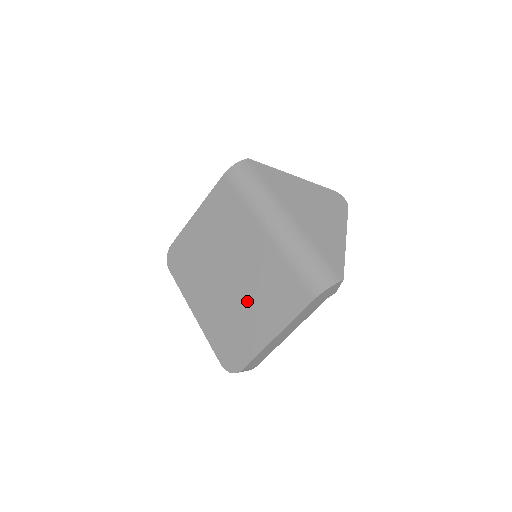
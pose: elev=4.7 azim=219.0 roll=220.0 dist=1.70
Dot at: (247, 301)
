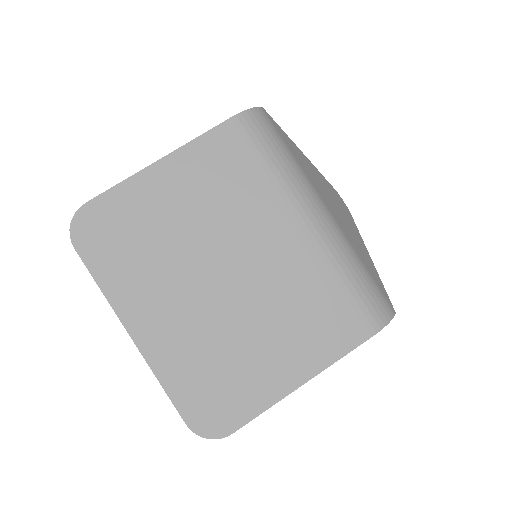
Dot at: (256, 326)
